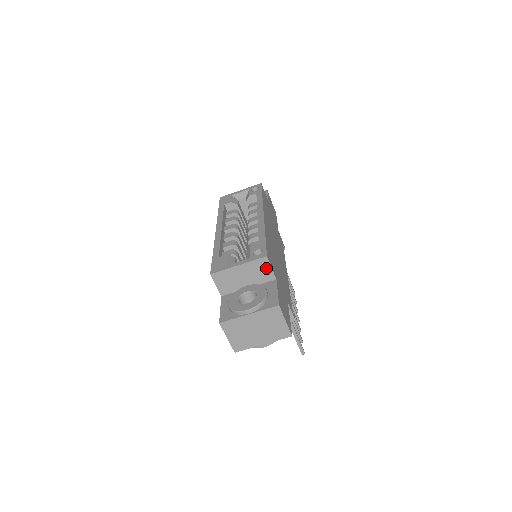
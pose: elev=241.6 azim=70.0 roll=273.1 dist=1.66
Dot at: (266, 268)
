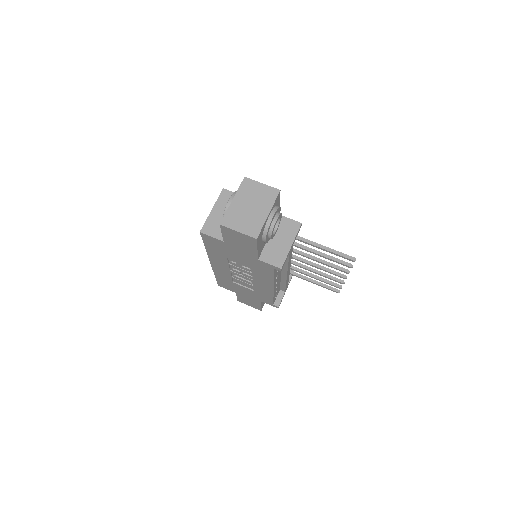
Dot at: occluded
